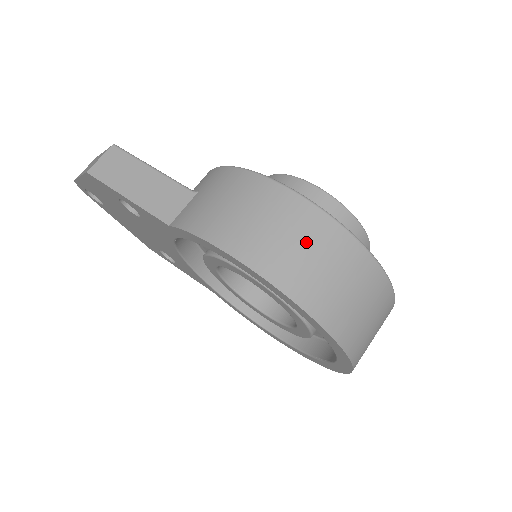
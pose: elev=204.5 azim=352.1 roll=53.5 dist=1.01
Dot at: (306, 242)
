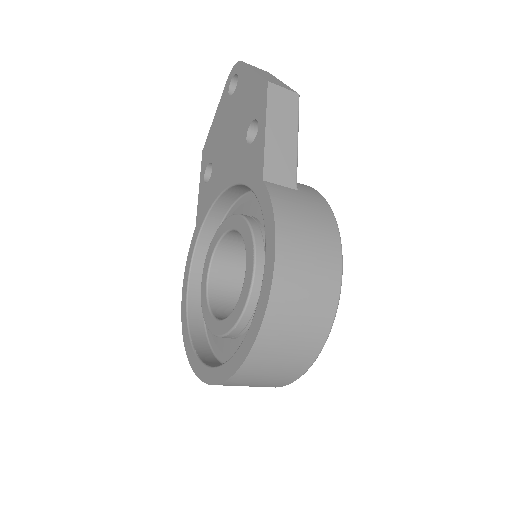
Dot at: (311, 304)
